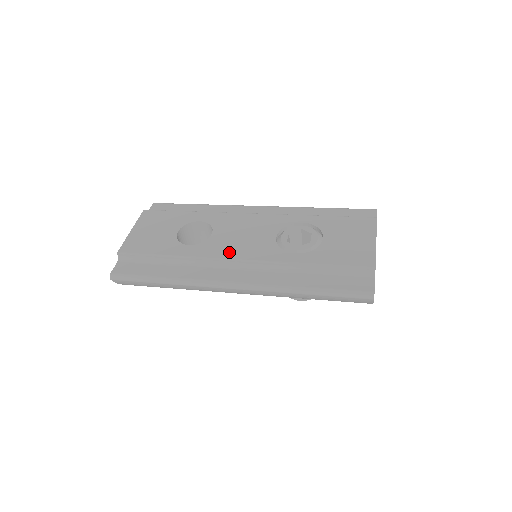
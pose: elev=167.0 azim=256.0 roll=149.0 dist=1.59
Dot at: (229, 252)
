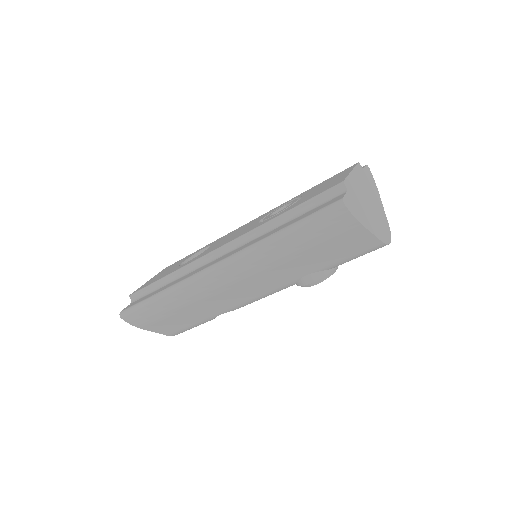
Dot at: (215, 248)
